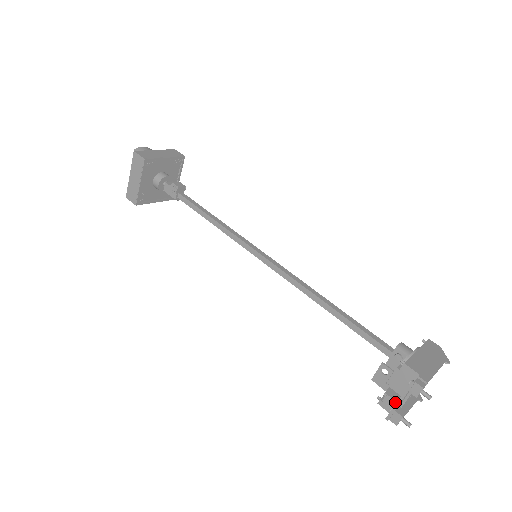
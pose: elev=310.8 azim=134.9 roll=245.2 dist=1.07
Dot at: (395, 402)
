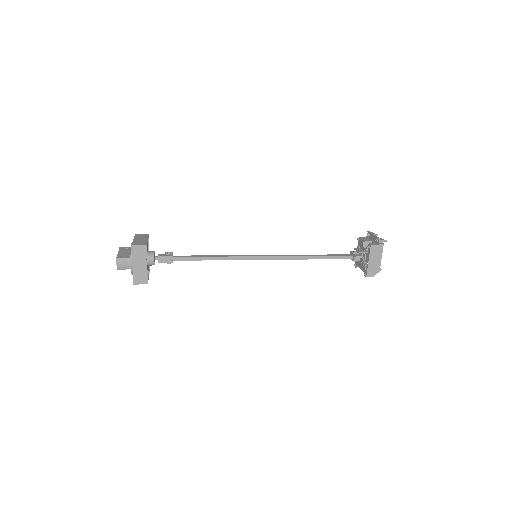
Dot at: (373, 243)
